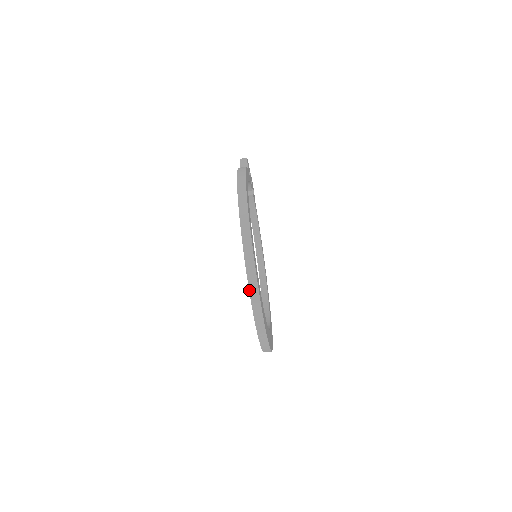
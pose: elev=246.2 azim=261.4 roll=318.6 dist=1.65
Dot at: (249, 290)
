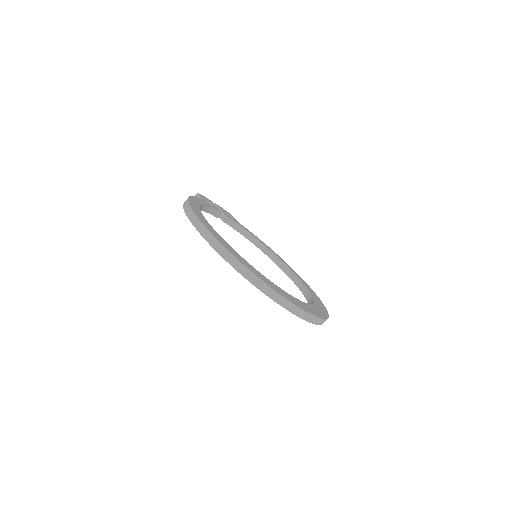
Dot at: occluded
